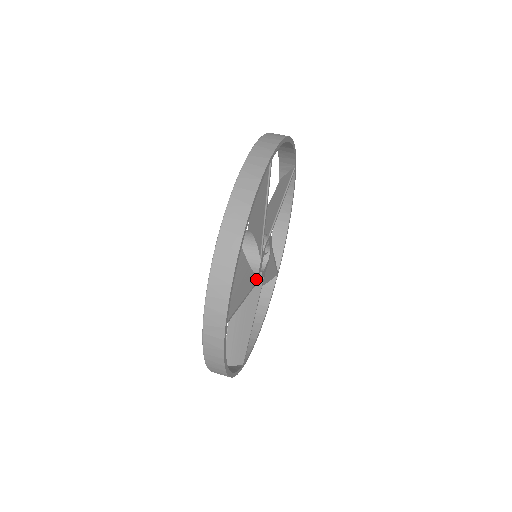
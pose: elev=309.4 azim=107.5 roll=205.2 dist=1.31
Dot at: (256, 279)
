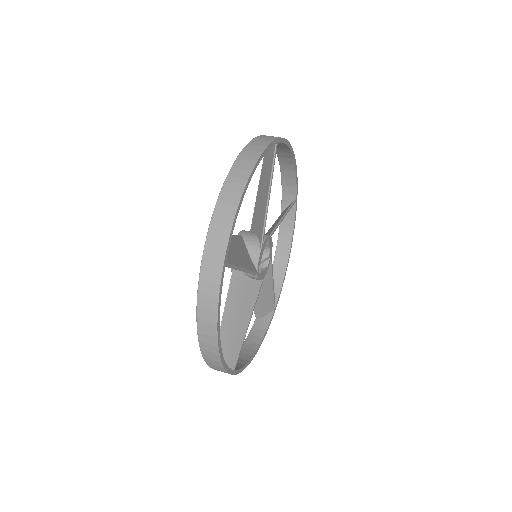
Dot at: (255, 270)
